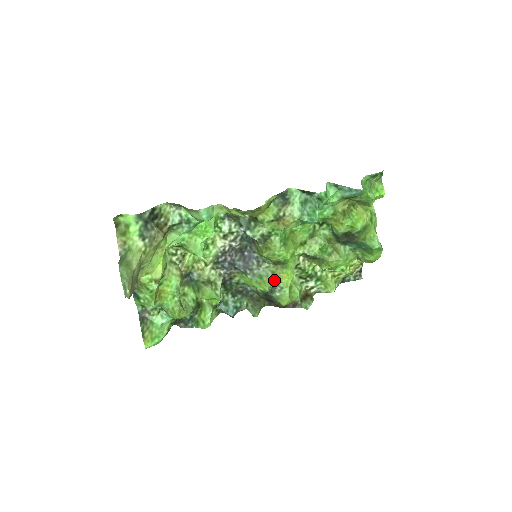
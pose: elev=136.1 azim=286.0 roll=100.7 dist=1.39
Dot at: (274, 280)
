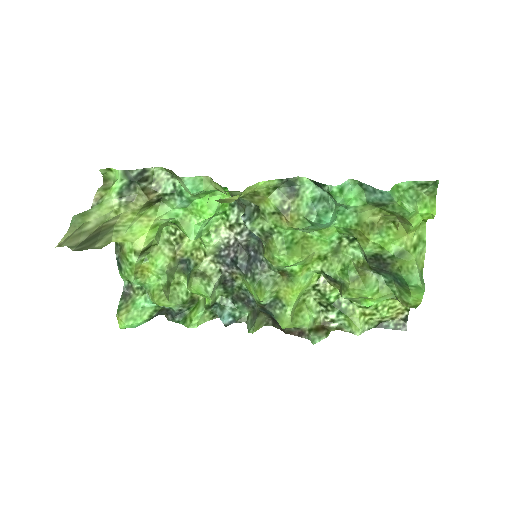
Dot at: (275, 293)
